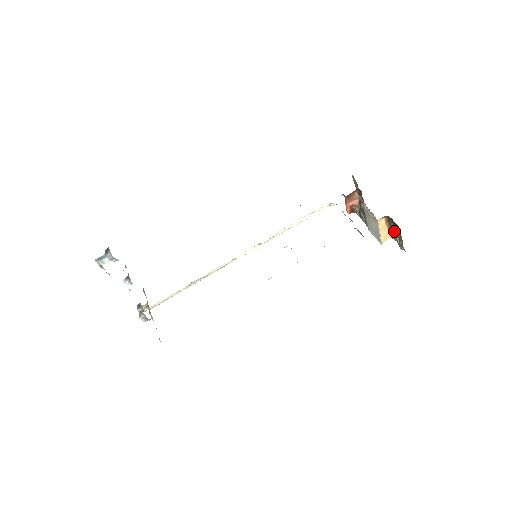
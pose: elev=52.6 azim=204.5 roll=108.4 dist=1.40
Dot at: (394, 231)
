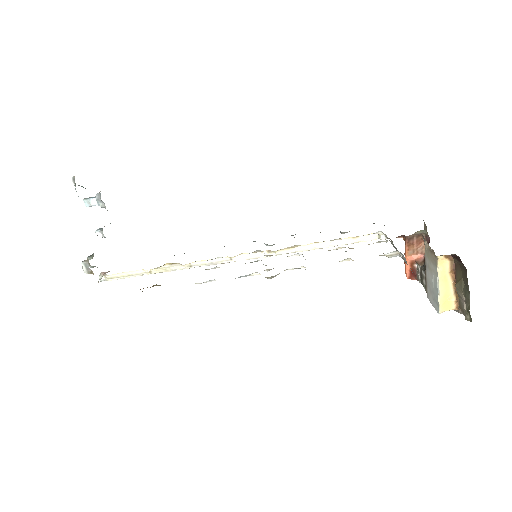
Dot at: (460, 286)
